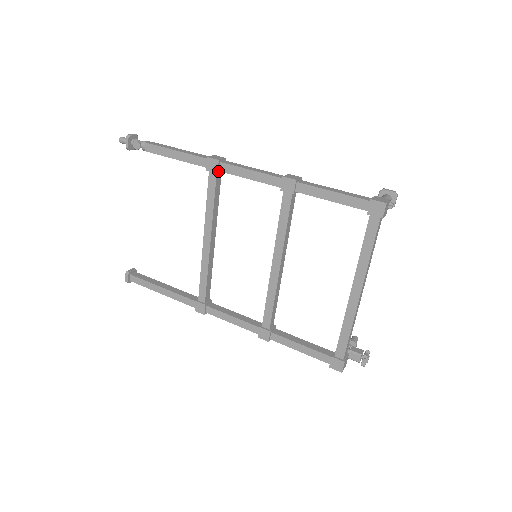
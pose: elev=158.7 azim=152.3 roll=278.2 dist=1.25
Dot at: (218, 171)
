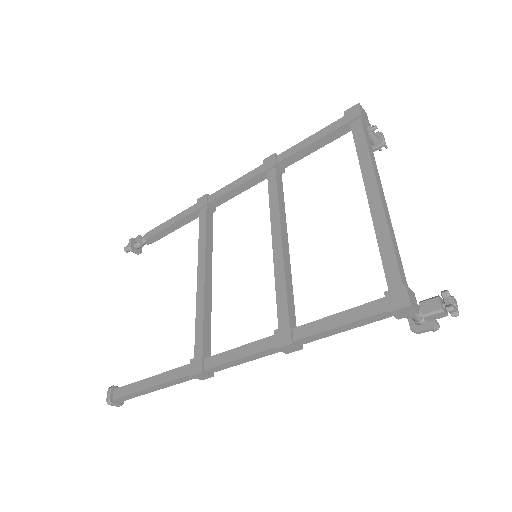
Dot at: (207, 203)
